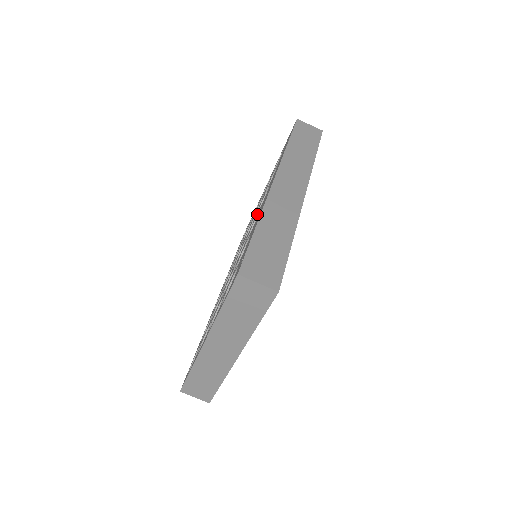
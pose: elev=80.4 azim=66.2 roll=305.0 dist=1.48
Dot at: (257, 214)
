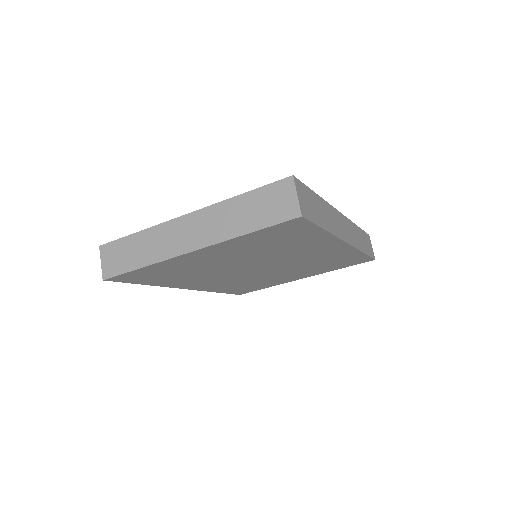
Dot at: occluded
